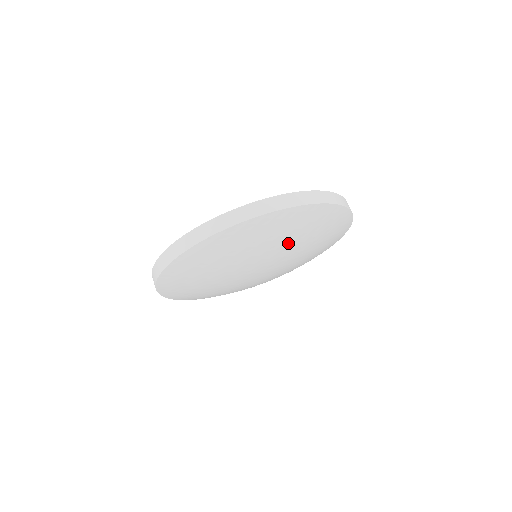
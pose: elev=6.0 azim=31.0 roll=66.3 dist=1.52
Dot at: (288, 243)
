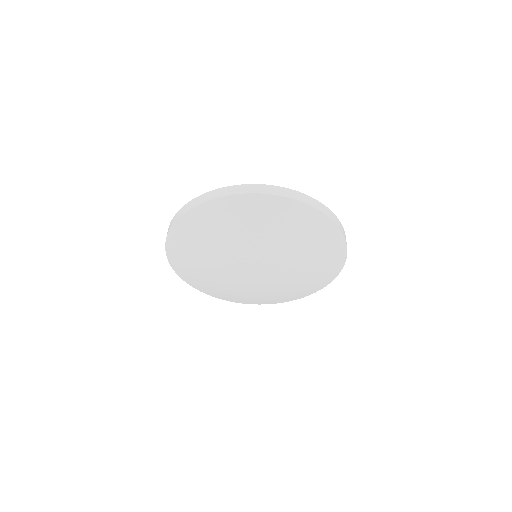
Dot at: (261, 235)
